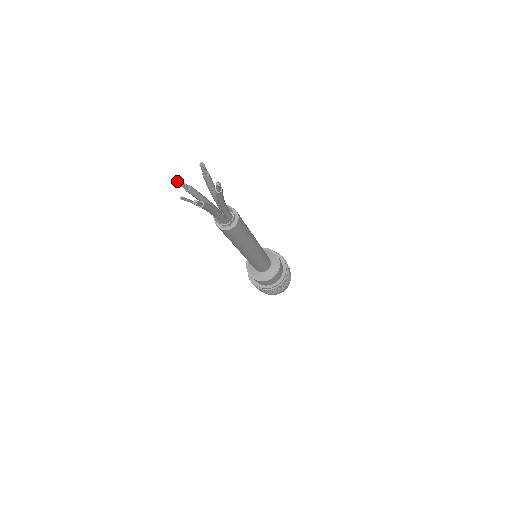
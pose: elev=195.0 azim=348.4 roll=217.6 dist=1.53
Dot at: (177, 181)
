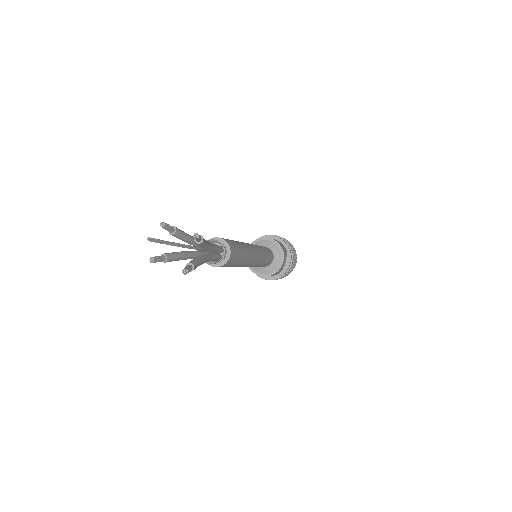
Dot at: occluded
